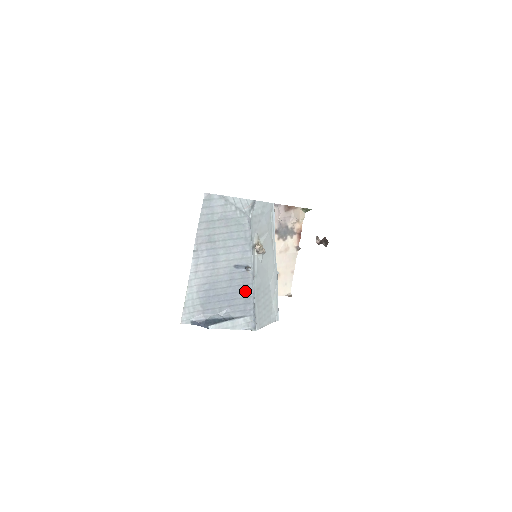
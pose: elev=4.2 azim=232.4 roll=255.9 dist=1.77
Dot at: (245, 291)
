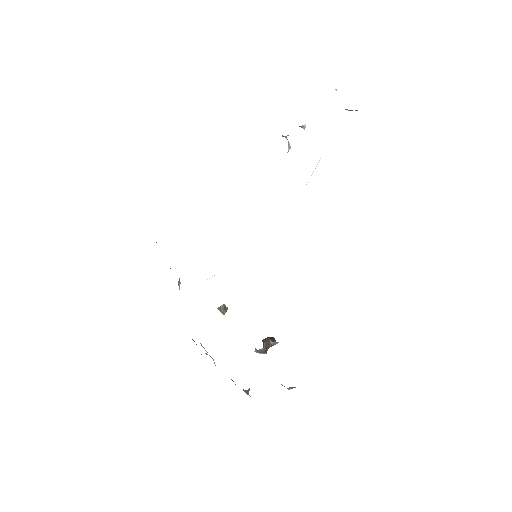
Dot at: occluded
